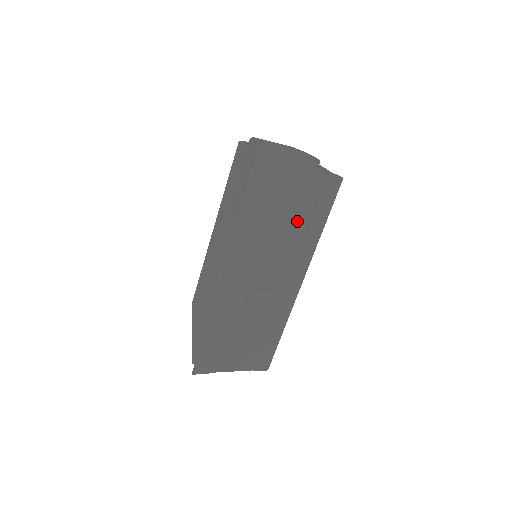
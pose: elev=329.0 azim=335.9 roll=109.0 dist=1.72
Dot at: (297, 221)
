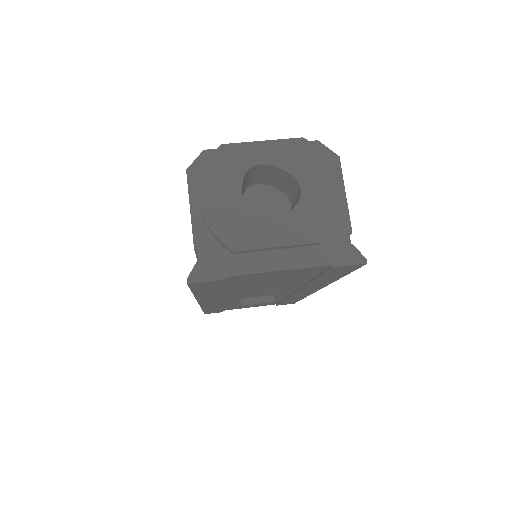
Dot at: (290, 281)
